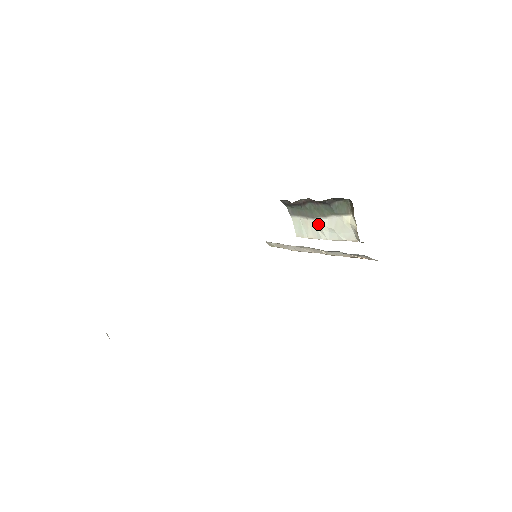
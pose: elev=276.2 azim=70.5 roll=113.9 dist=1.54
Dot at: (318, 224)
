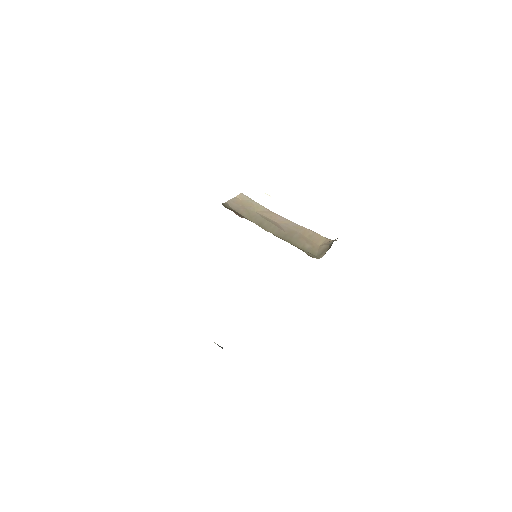
Dot at: occluded
